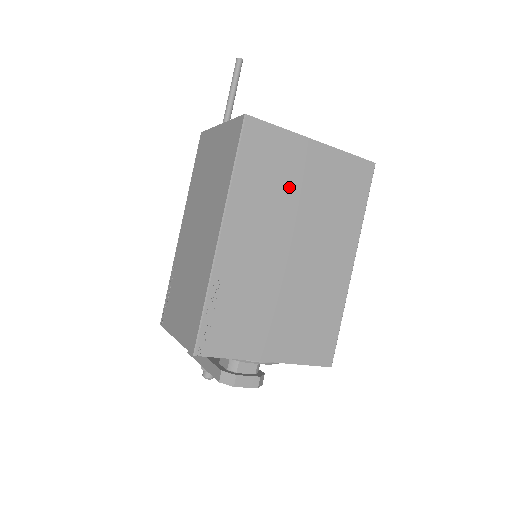
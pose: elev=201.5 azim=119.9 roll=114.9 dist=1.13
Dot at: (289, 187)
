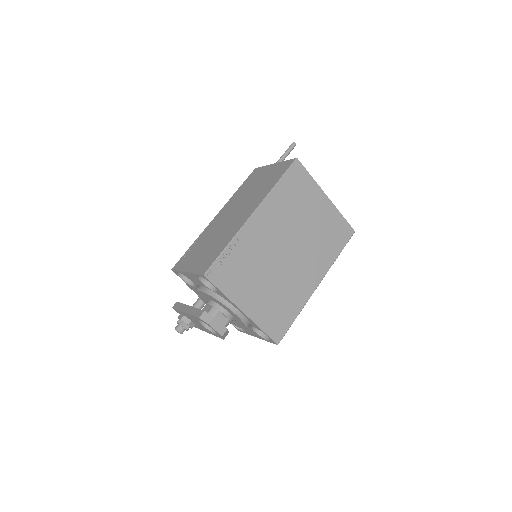
Dot at: (302, 212)
